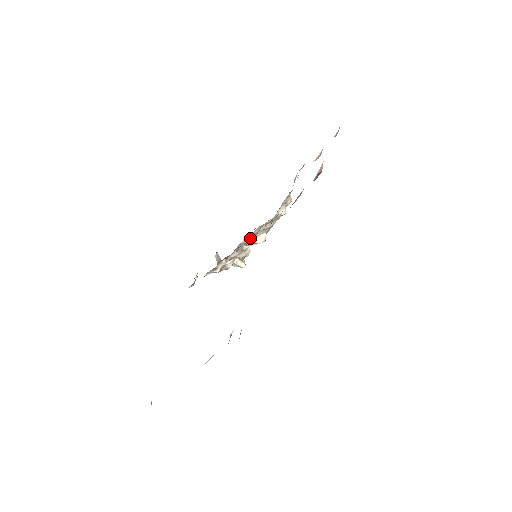
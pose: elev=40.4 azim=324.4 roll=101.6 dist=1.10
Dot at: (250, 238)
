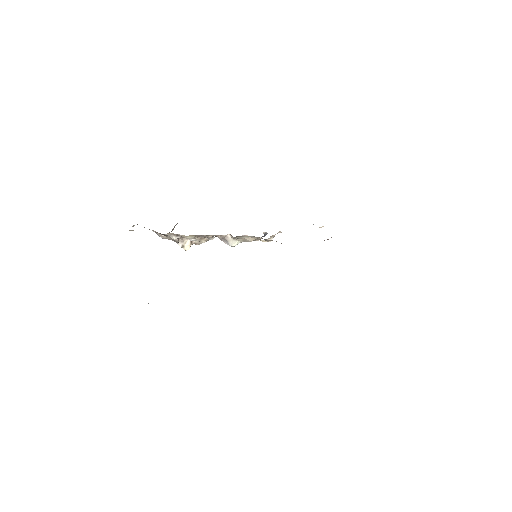
Dot at: (235, 237)
